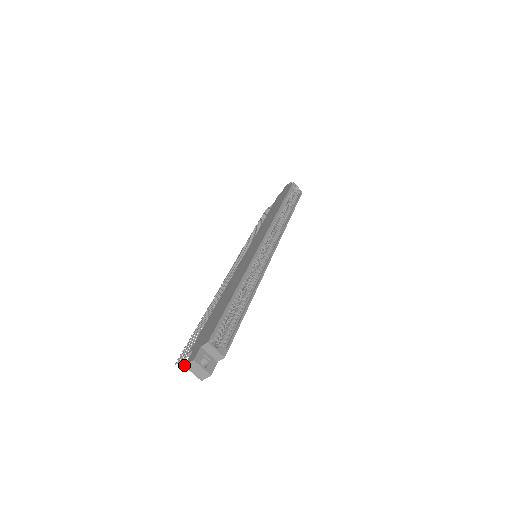
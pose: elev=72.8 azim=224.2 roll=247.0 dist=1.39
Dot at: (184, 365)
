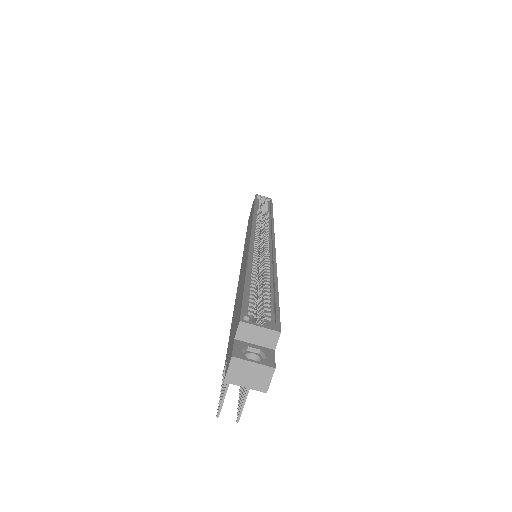
Dot at: occluded
